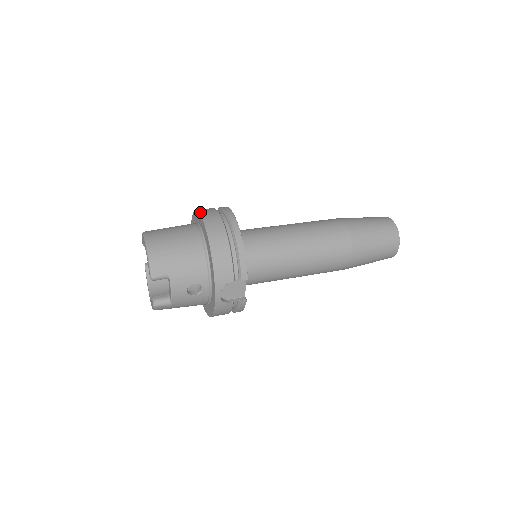
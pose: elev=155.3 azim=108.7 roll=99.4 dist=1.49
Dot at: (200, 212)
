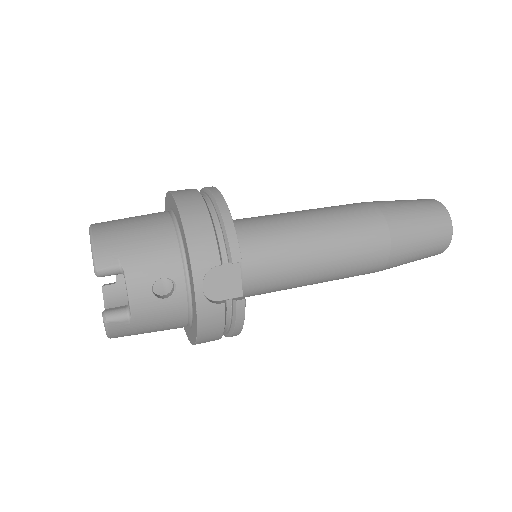
Dot at: occluded
